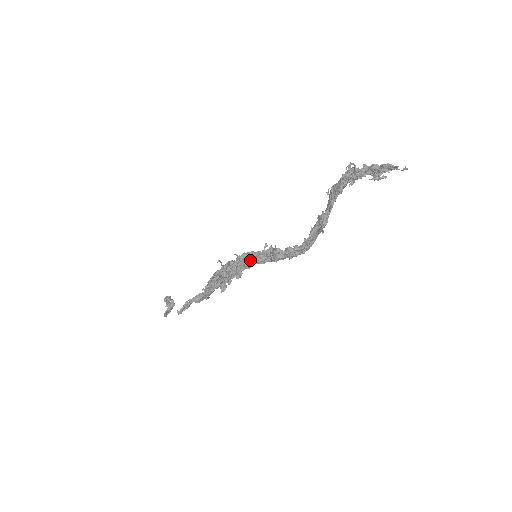
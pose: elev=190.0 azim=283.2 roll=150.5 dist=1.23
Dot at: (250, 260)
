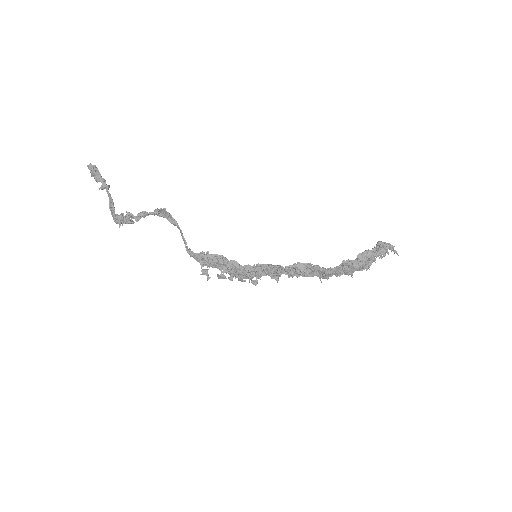
Dot at: occluded
